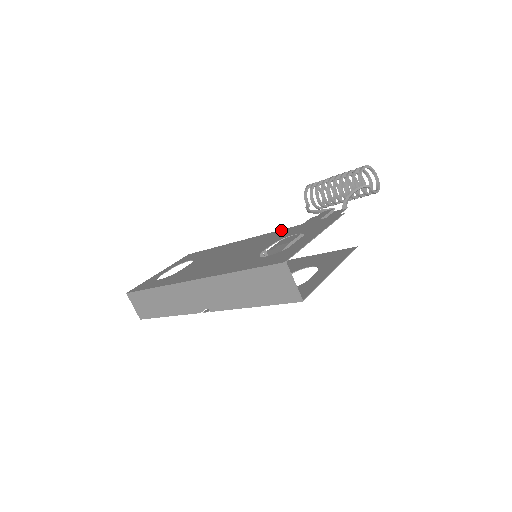
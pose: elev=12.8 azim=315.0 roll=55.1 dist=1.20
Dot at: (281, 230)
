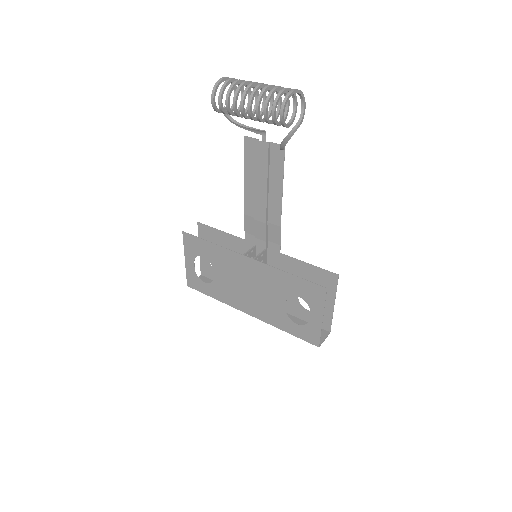
Dot at: (275, 270)
